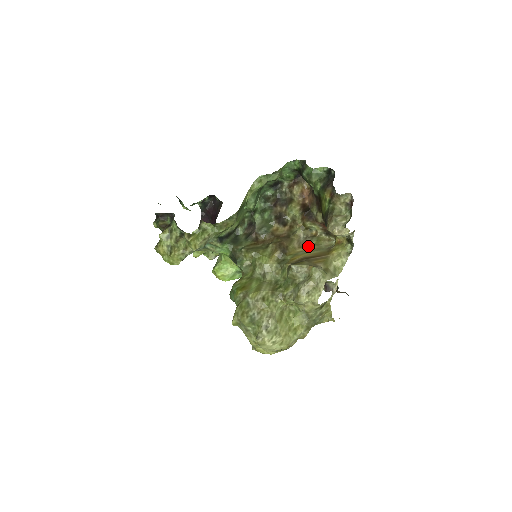
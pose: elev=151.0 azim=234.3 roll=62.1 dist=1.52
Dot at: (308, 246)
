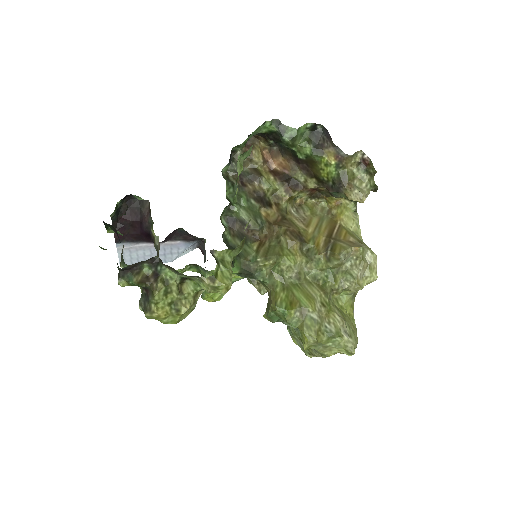
Dot at: (311, 221)
